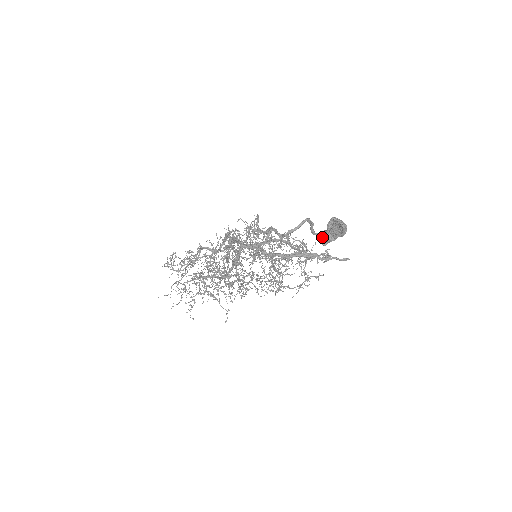
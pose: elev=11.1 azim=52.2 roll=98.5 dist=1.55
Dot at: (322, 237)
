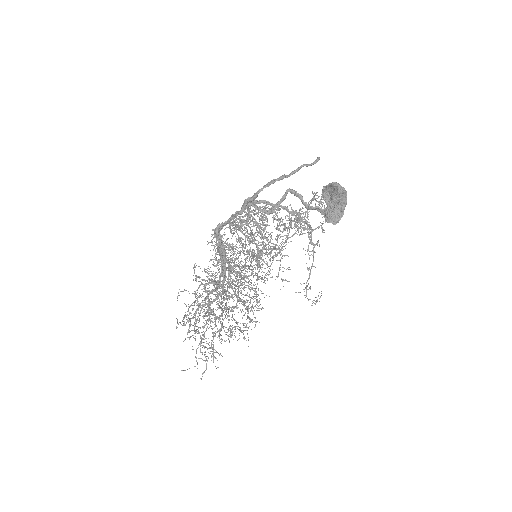
Dot at: (322, 210)
